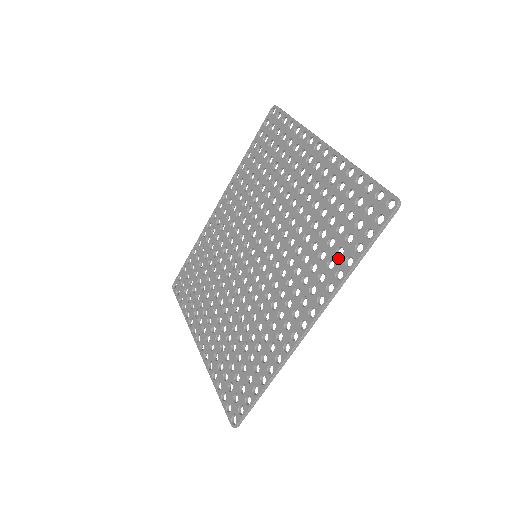
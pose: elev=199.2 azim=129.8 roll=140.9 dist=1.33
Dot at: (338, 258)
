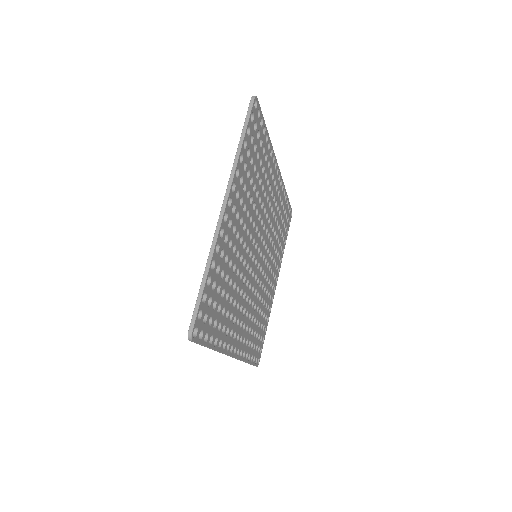
Dot at: occluded
